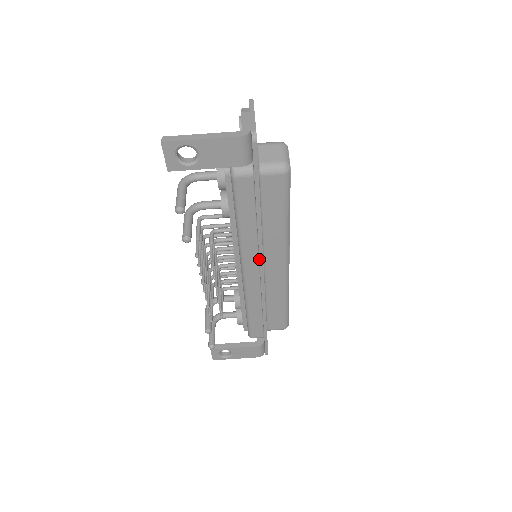
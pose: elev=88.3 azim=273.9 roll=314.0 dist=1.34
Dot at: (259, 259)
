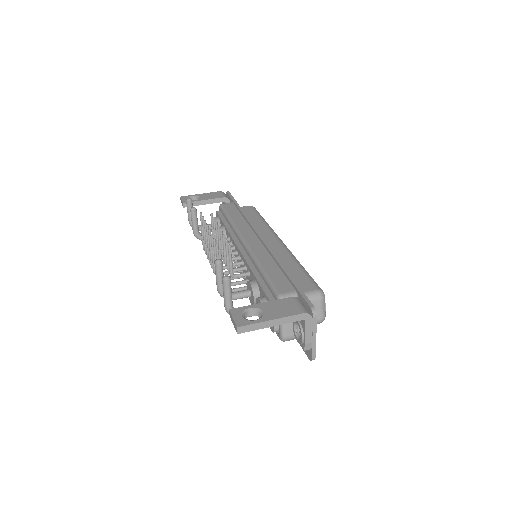
Dot at: (251, 227)
